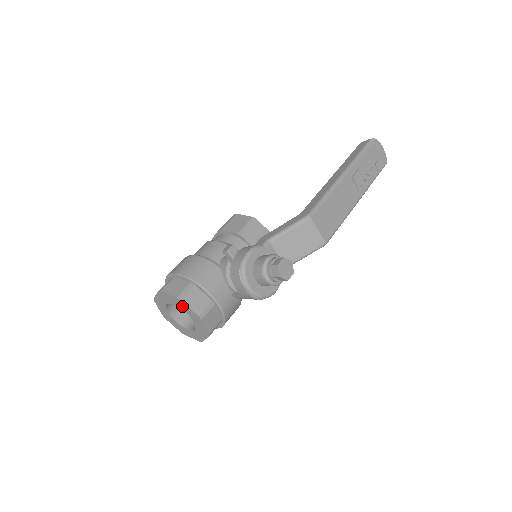
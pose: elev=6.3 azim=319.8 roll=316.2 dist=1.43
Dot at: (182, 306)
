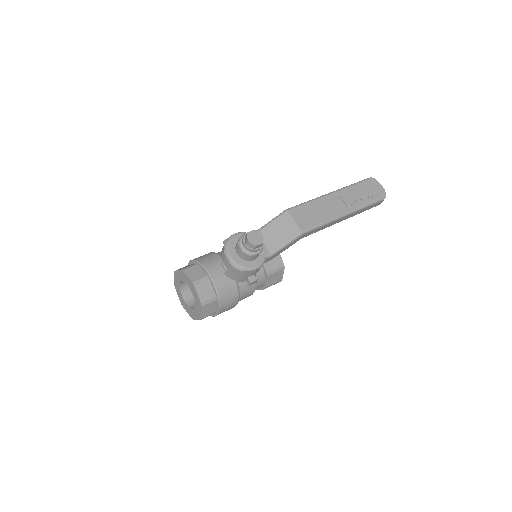
Dot at: (185, 278)
